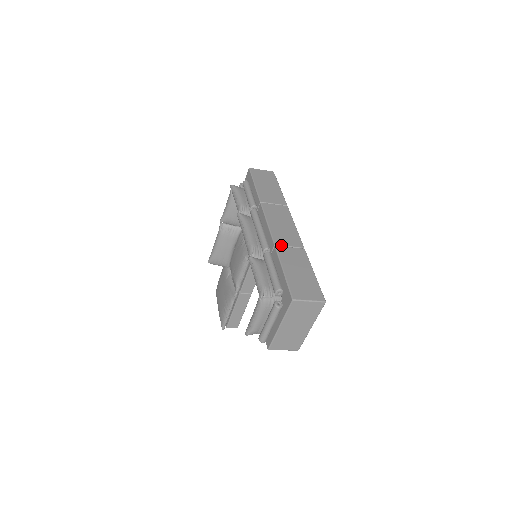
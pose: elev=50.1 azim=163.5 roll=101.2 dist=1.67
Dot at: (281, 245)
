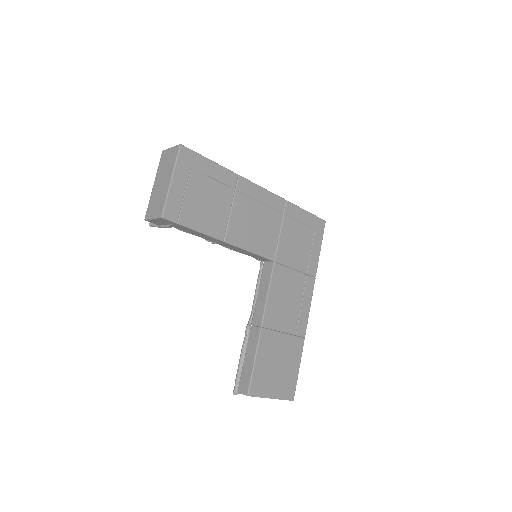
Dot at: occluded
